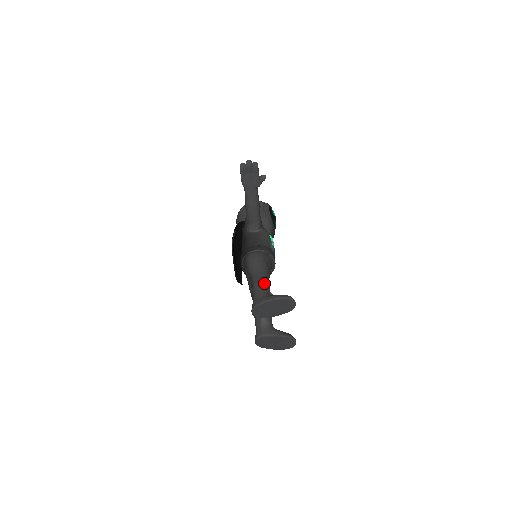
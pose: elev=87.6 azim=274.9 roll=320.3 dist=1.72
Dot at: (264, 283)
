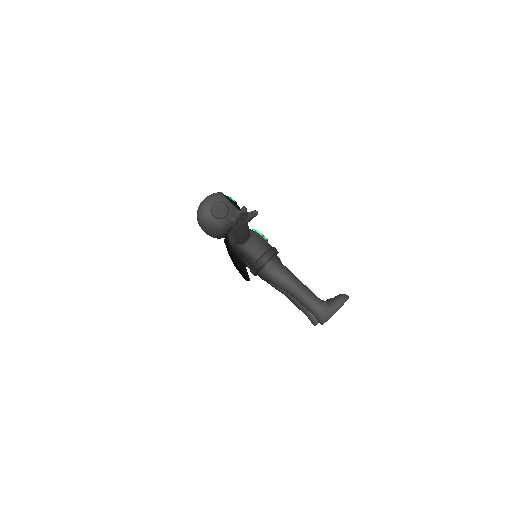
Dot at: (309, 294)
